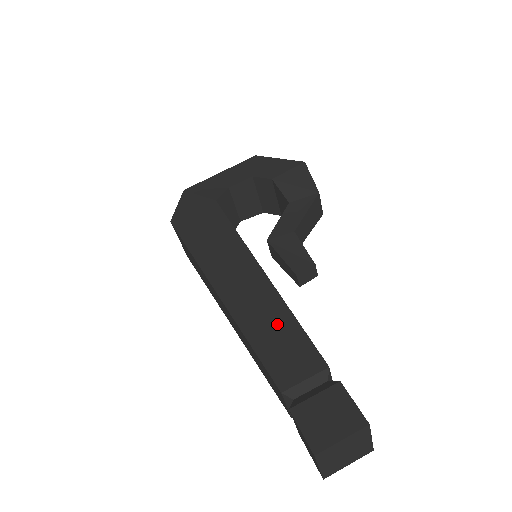
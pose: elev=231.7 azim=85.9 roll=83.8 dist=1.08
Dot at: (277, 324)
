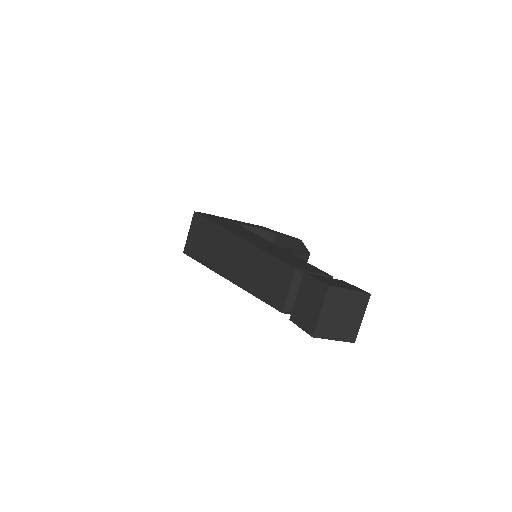
Dot at: (289, 256)
